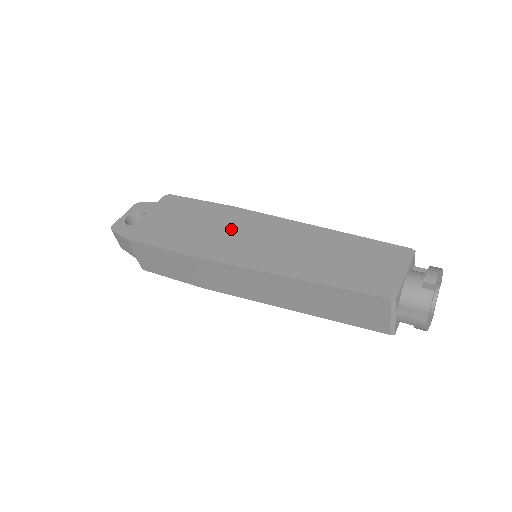
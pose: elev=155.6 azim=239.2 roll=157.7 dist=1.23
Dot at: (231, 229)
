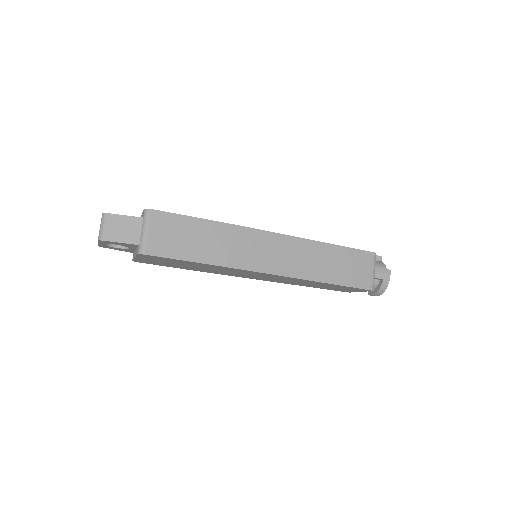
Dot at: occluded
